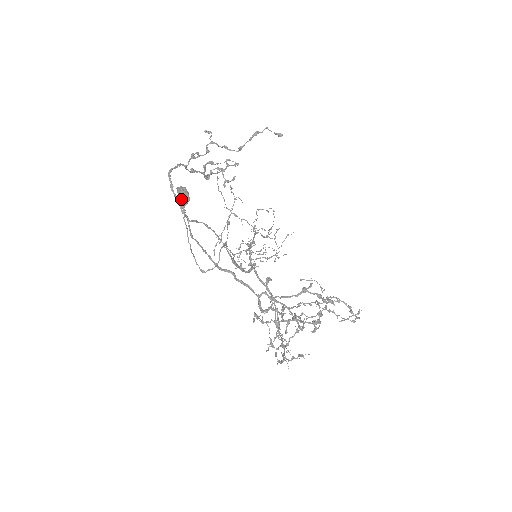
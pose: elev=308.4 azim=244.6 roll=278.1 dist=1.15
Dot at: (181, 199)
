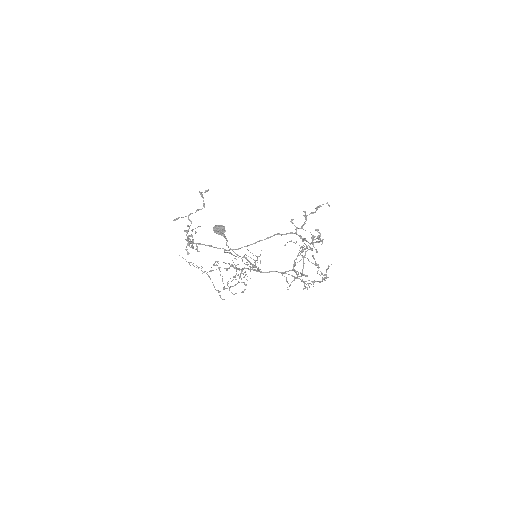
Dot at: (222, 229)
